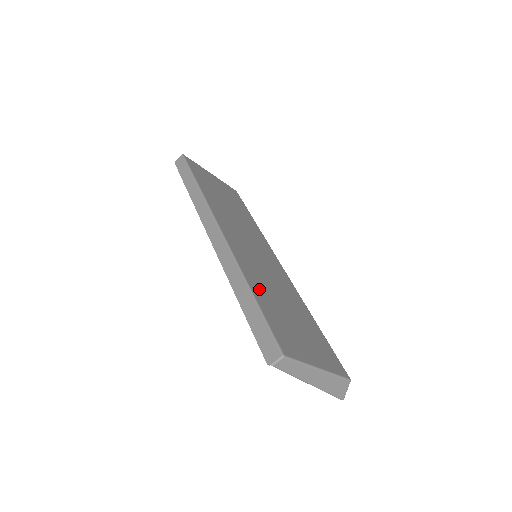
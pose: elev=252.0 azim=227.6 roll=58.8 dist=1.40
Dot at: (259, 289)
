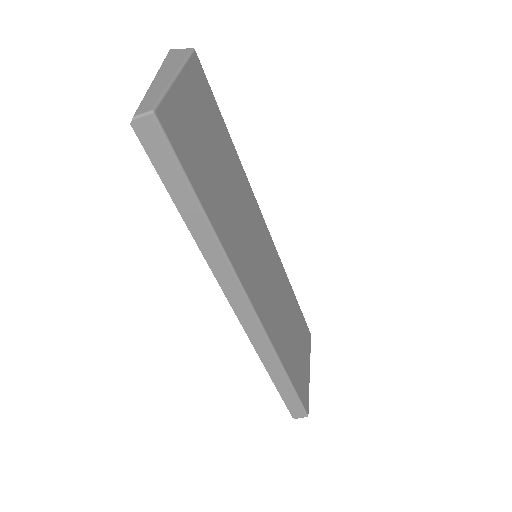
Dot at: (286, 355)
